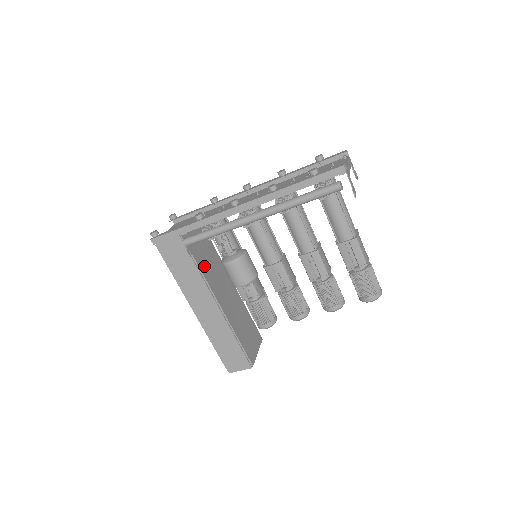
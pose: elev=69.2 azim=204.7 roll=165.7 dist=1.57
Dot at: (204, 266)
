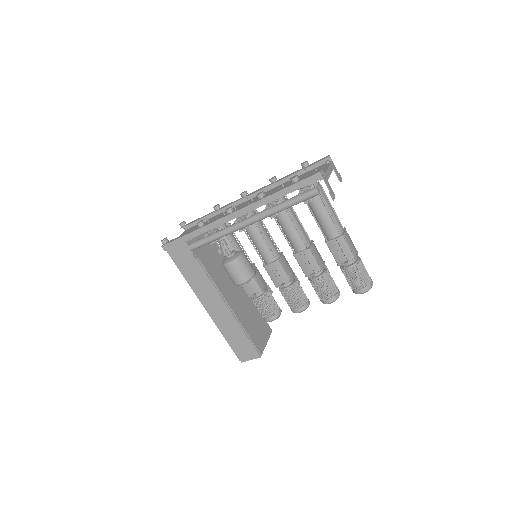
Dot at: (210, 267)
